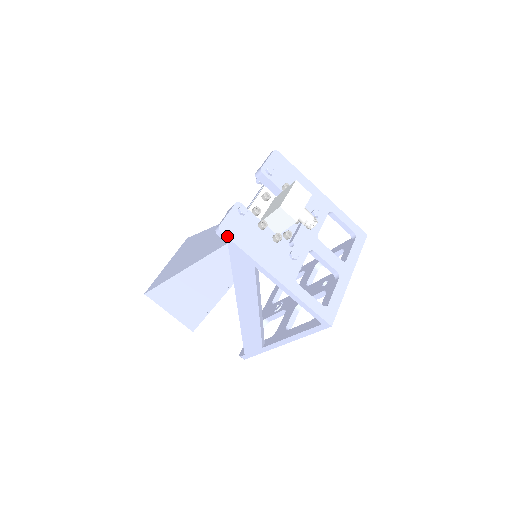
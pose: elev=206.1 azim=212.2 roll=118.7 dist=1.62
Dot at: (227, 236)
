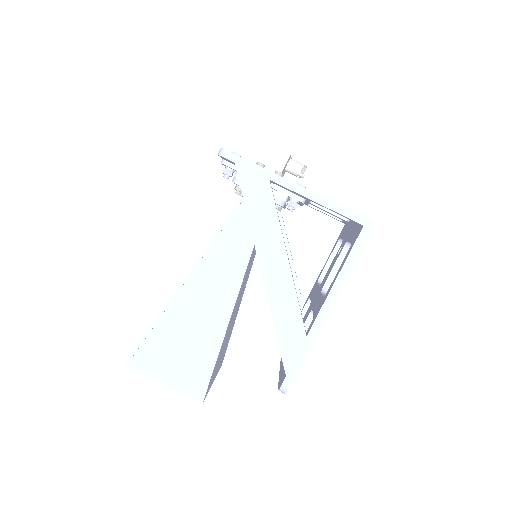
Dot at: (232, 153)
